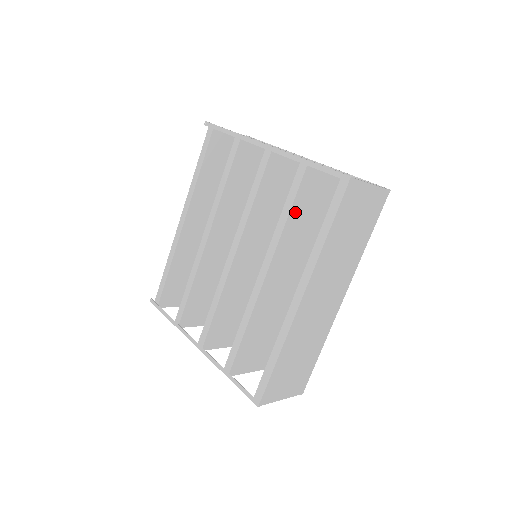
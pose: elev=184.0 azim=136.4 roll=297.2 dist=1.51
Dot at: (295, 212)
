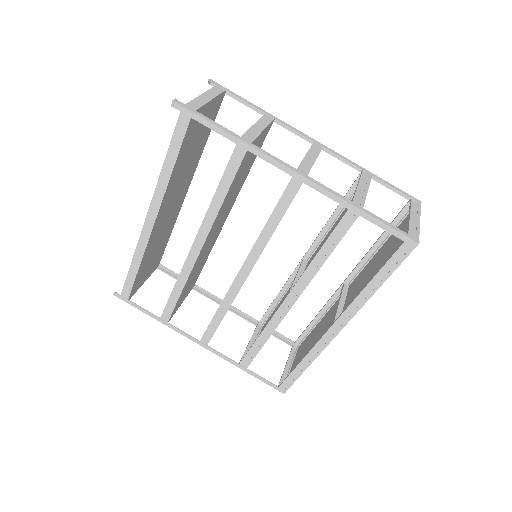
Dot at: occluded
